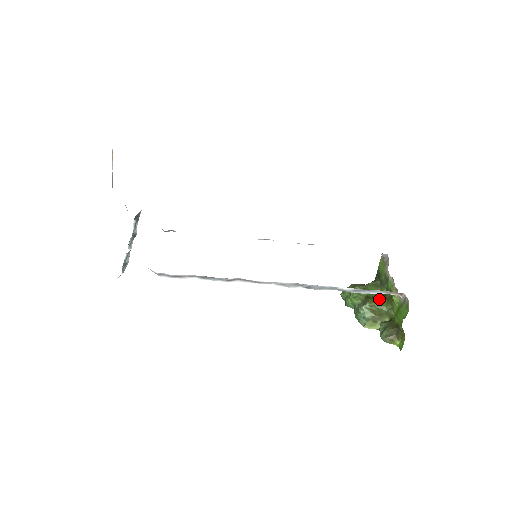
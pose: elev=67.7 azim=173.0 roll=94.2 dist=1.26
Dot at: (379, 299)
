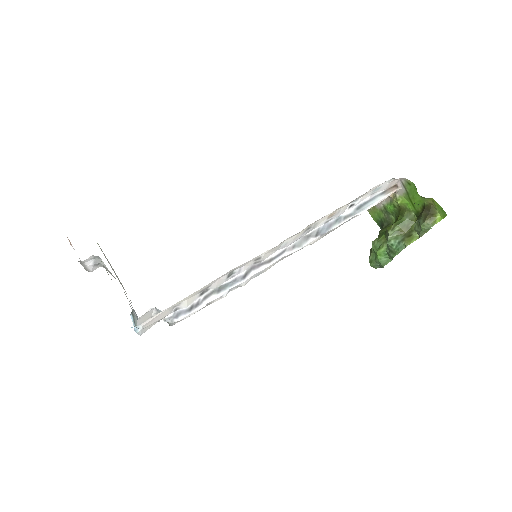
Dot at: (394, 222)
